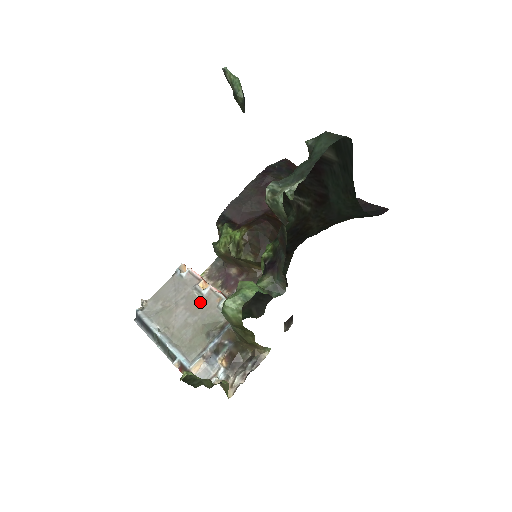
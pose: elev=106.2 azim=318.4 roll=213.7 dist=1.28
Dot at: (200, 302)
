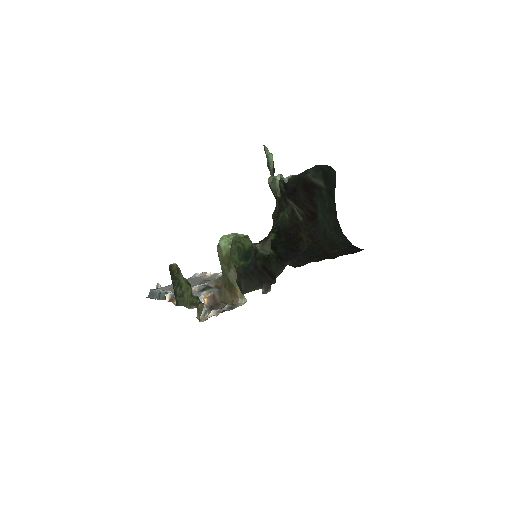
Dot at: (203, 279)
